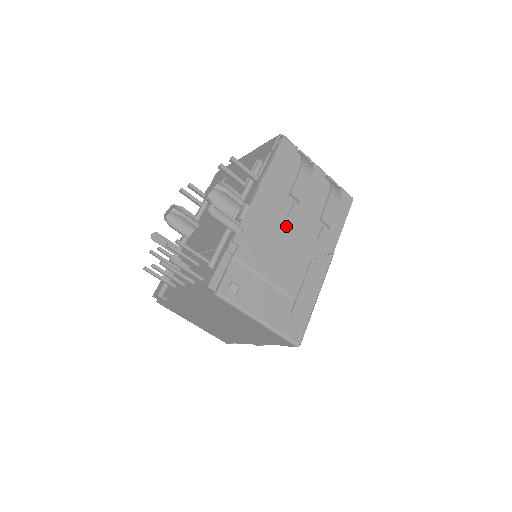
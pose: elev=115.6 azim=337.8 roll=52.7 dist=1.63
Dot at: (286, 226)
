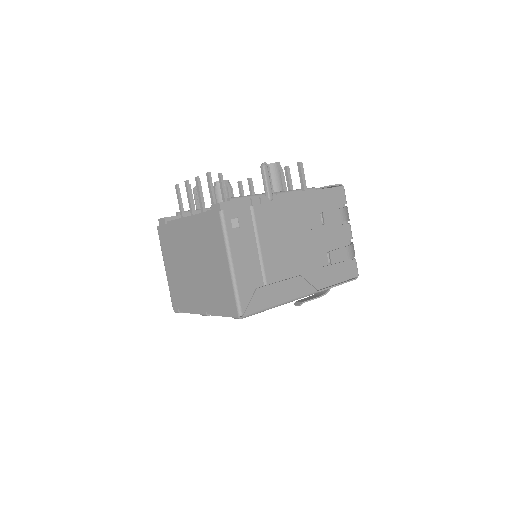
Dot at: (301, 234)
